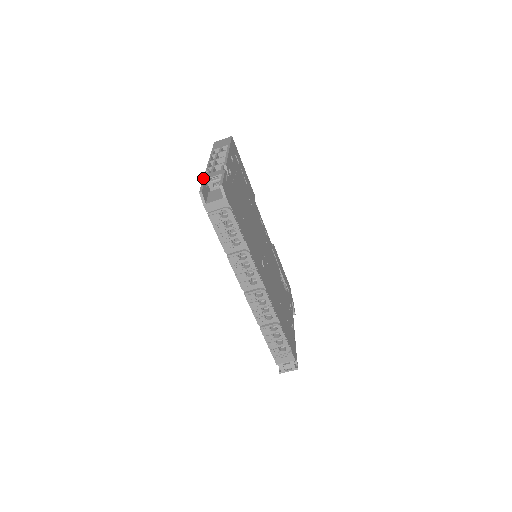
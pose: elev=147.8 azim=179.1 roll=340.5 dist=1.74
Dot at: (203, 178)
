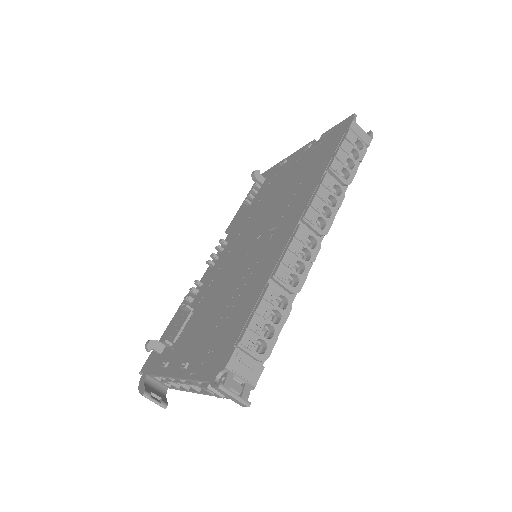
Dot at: (328, 130)
